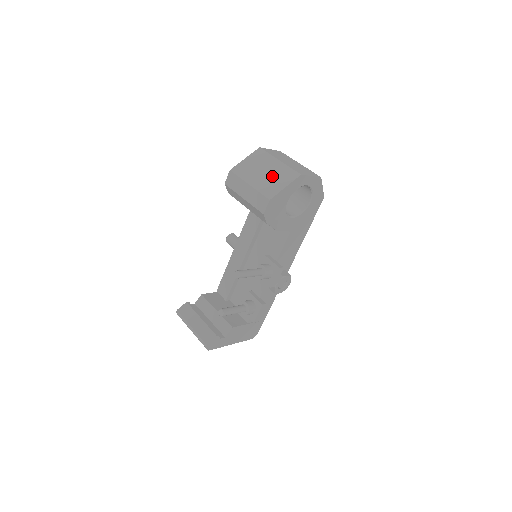
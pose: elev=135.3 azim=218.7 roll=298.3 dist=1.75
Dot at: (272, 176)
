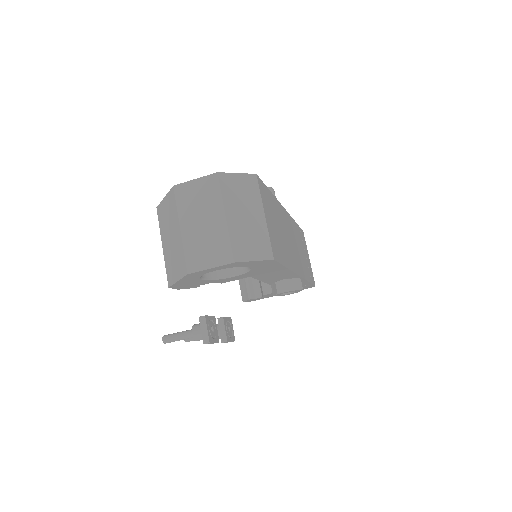
Dot at: (173, 252)
